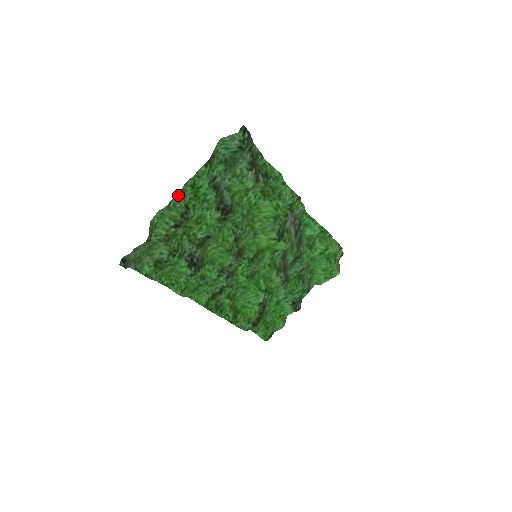
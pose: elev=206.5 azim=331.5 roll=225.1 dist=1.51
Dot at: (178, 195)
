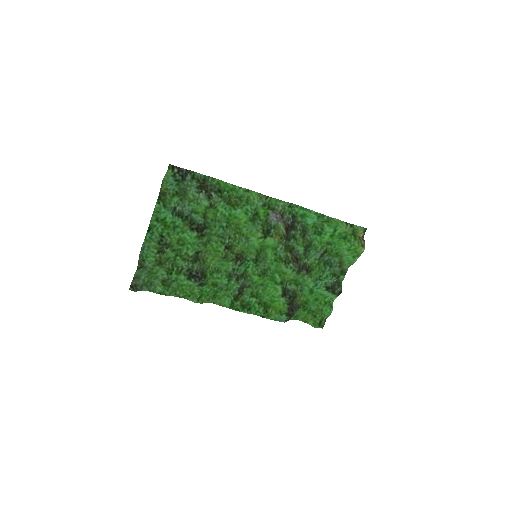
Dot at: (149, 230)
